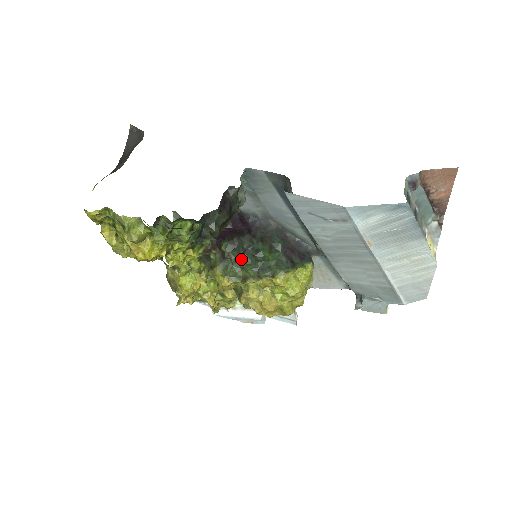
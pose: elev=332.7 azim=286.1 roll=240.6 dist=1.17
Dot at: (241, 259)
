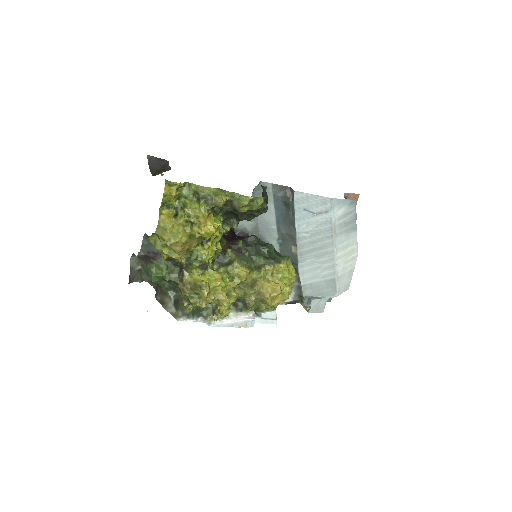
Dot at: (255, 251)
